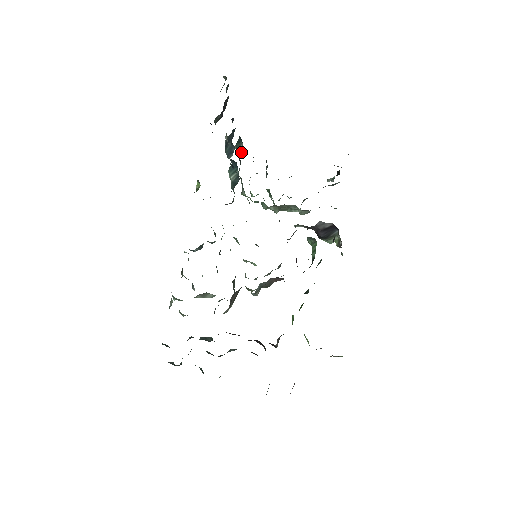
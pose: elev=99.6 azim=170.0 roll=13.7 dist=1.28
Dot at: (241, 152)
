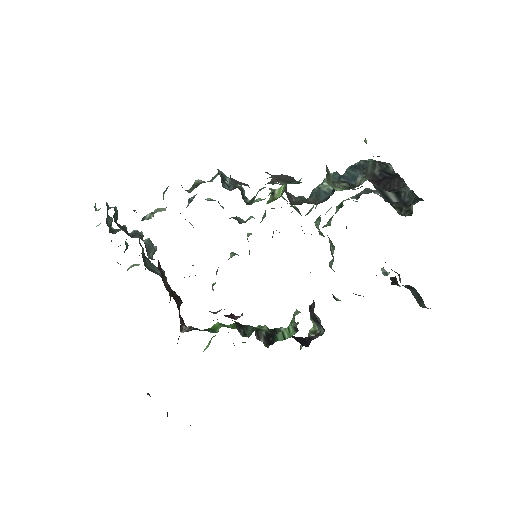
Dot at: occluded
